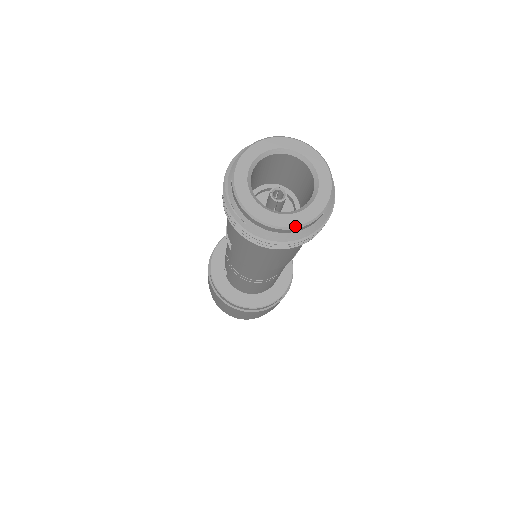
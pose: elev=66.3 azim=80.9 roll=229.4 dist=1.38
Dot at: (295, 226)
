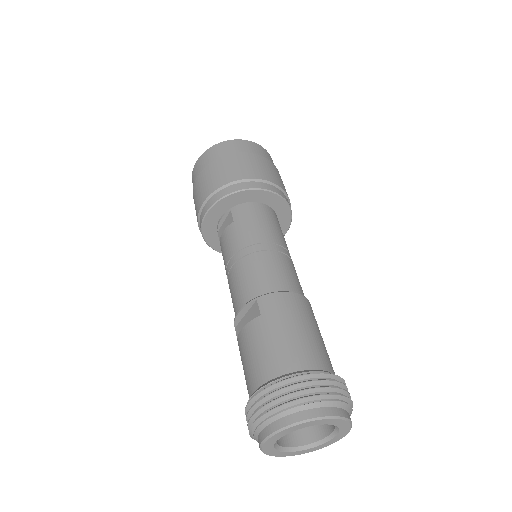
Dot at: occluded
